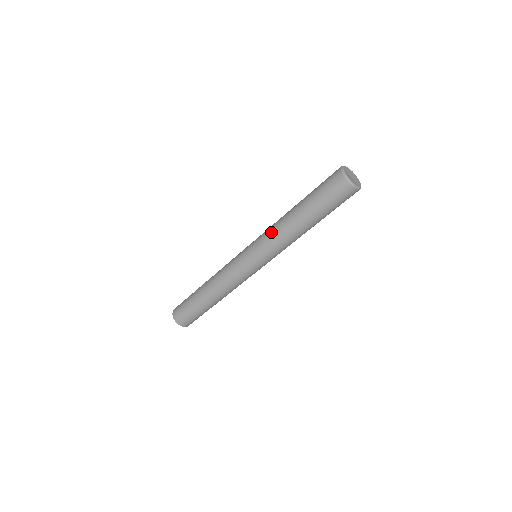
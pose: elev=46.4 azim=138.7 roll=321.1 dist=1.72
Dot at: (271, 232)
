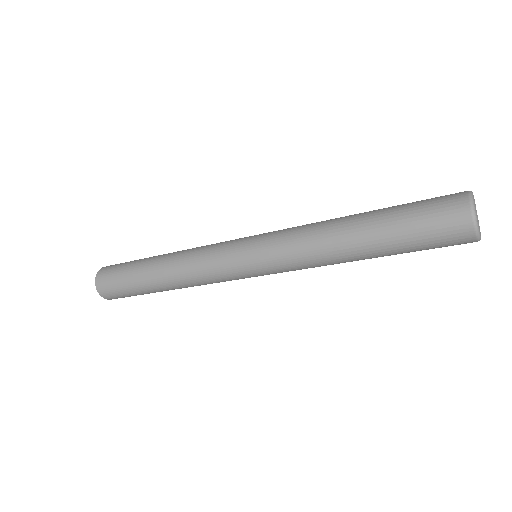
Dot at: (300, 231)
